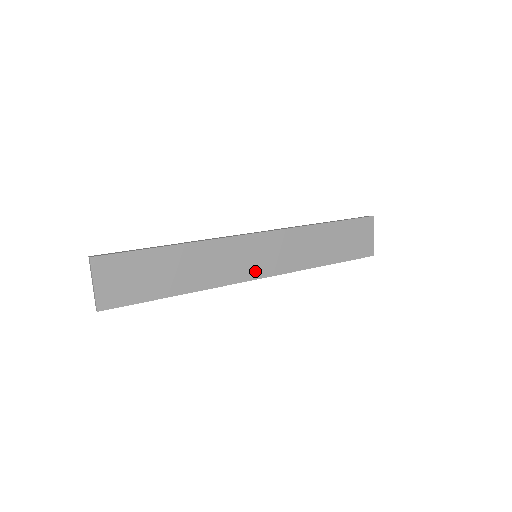
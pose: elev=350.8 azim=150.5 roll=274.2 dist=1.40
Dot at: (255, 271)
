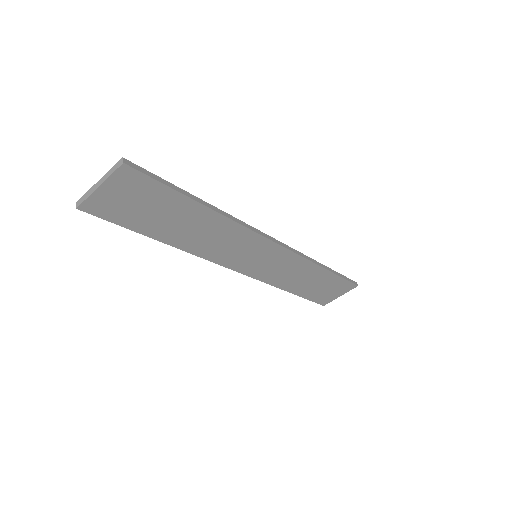
Dot at: (242, 265)
